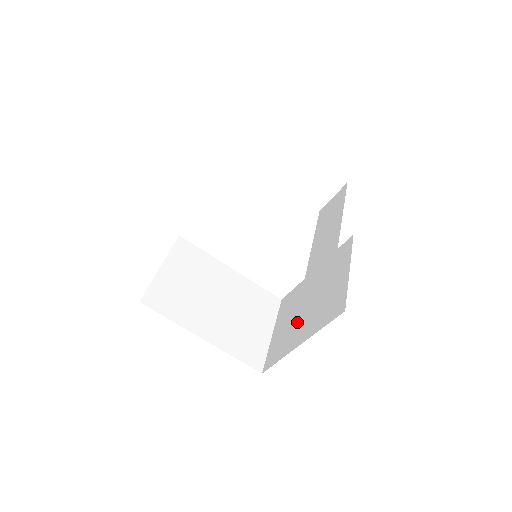
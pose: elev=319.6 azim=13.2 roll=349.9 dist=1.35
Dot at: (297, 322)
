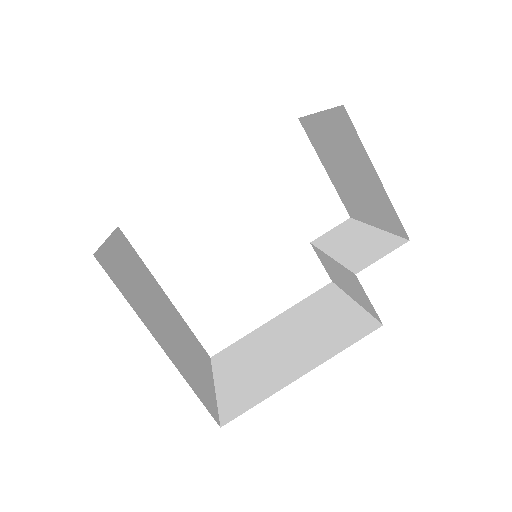
Dot at: (274, 361)
